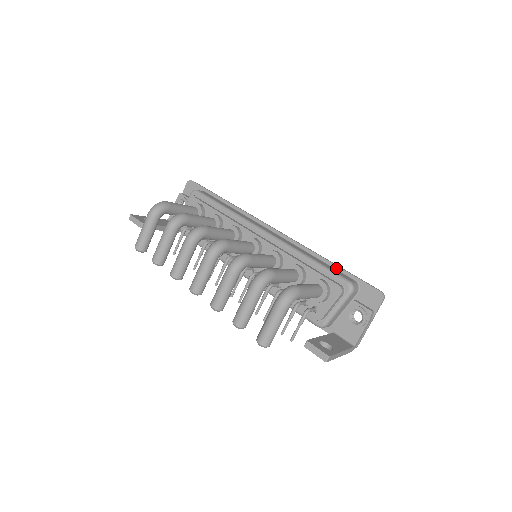
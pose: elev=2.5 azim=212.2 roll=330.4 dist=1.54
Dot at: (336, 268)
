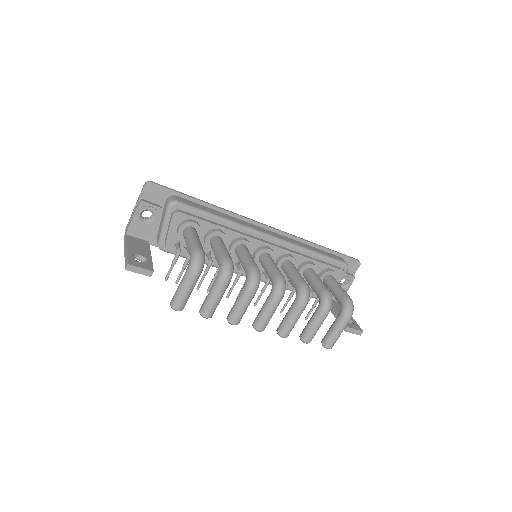
Dot at: (327, 251)
